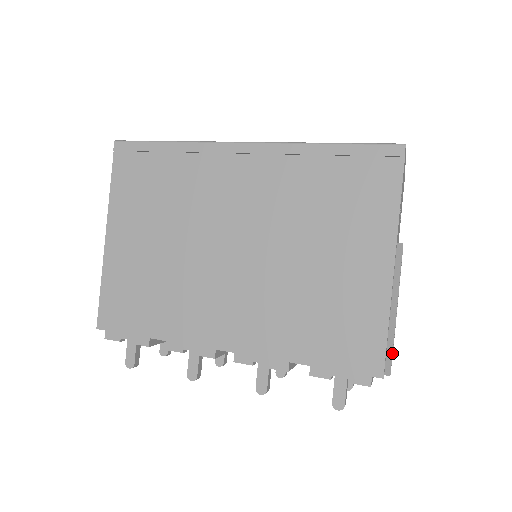
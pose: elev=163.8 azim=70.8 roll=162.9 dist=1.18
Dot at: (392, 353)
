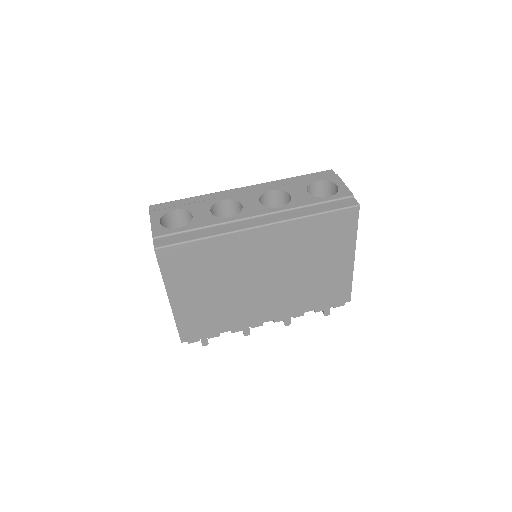
Dot at: occluded
